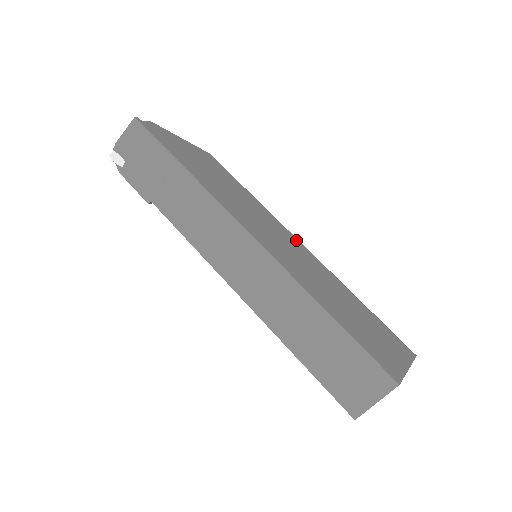
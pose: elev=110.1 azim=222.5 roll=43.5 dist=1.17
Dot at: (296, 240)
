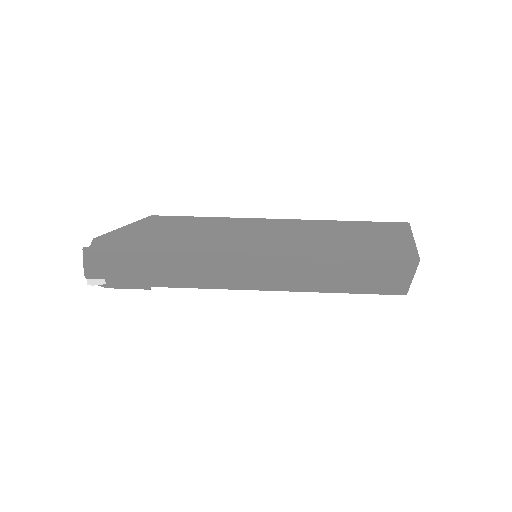
Dot at: (270, 221)
